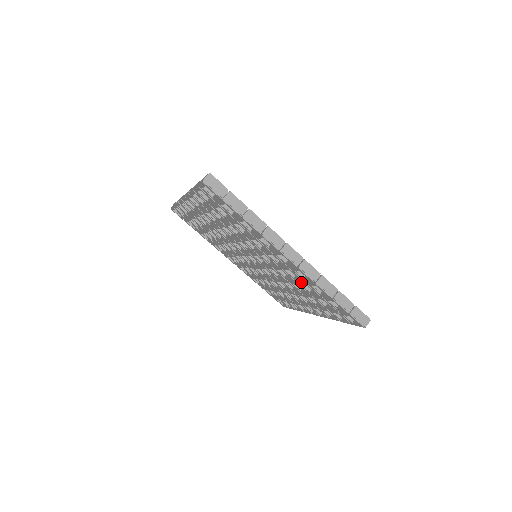
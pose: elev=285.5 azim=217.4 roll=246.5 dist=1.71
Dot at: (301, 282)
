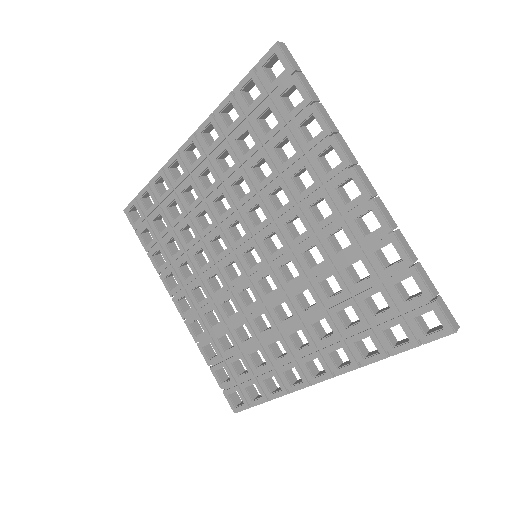
Dot at: (351, 256)
